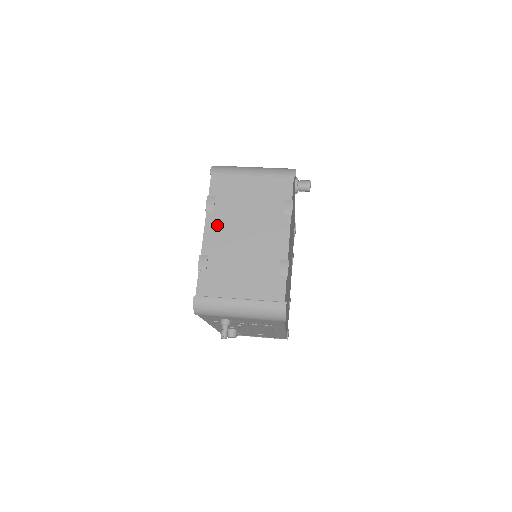
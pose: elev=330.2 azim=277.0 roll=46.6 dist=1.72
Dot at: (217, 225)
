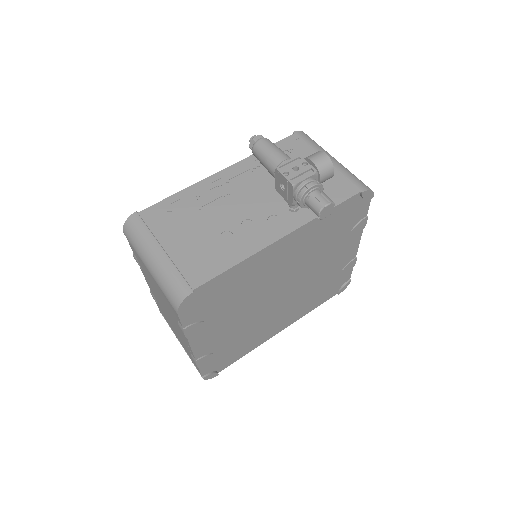
Dot at: (148, 282)
